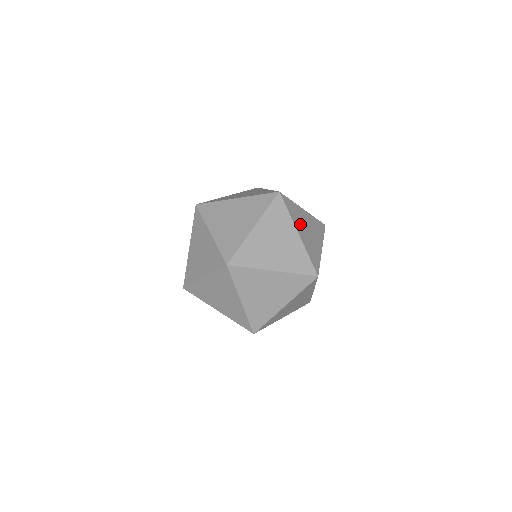
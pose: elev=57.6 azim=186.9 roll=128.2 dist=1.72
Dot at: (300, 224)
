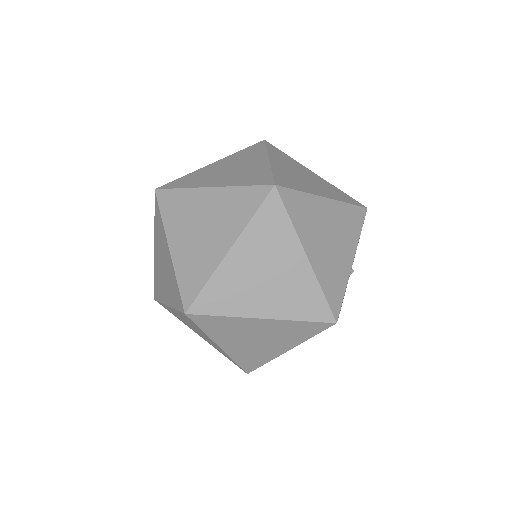
Dot at: occluded
